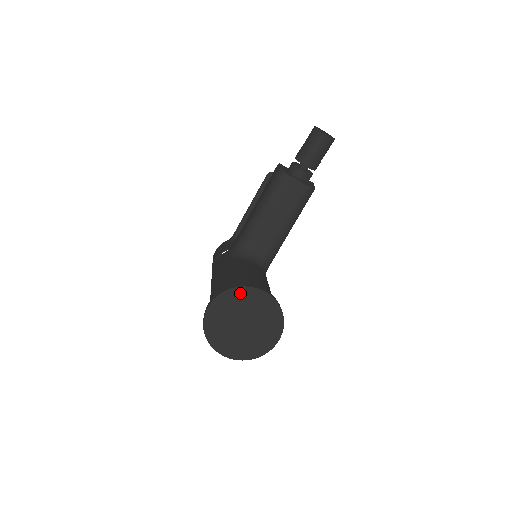
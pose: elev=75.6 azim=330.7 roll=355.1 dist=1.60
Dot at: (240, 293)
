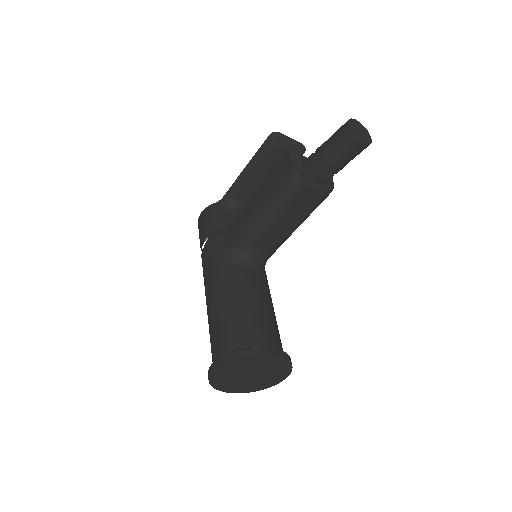
Dot at: (250, 358)
